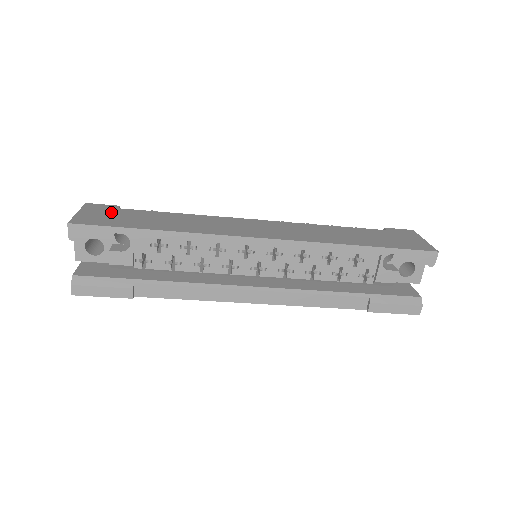
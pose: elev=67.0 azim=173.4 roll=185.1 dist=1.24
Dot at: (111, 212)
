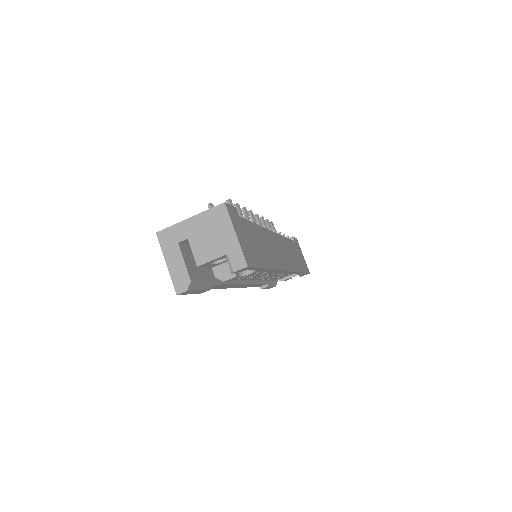
Dot at: (244, 229)
